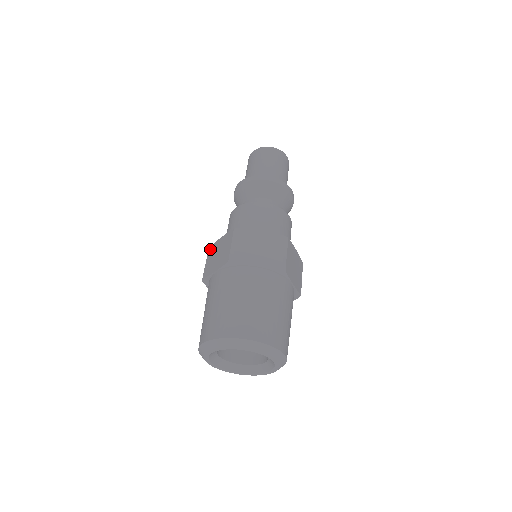
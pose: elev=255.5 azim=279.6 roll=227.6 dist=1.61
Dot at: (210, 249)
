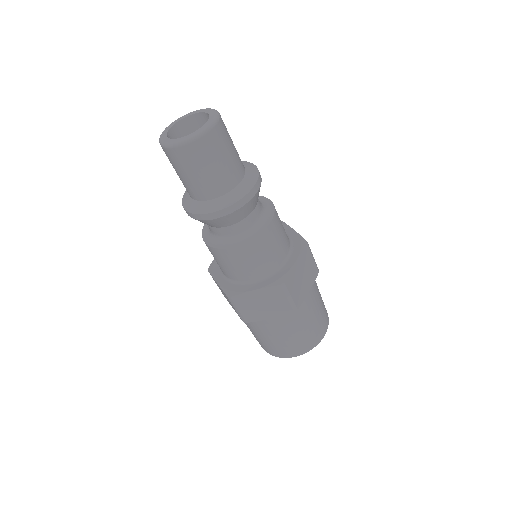
Dot at: occluded
